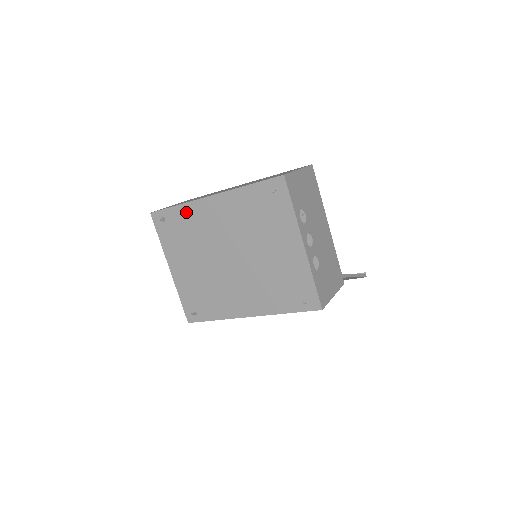
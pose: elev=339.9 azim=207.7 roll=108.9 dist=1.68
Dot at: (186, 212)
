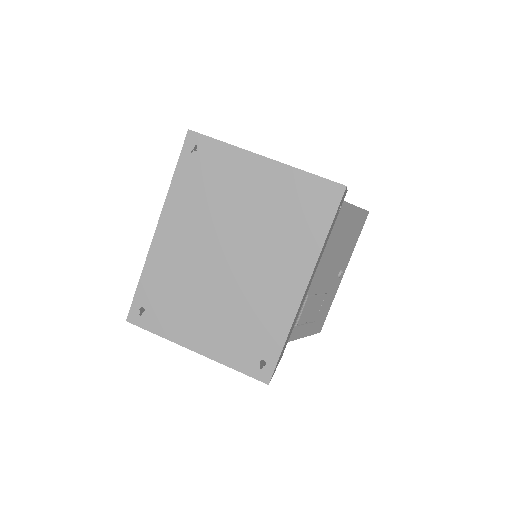
Dot at: (152, 273)
